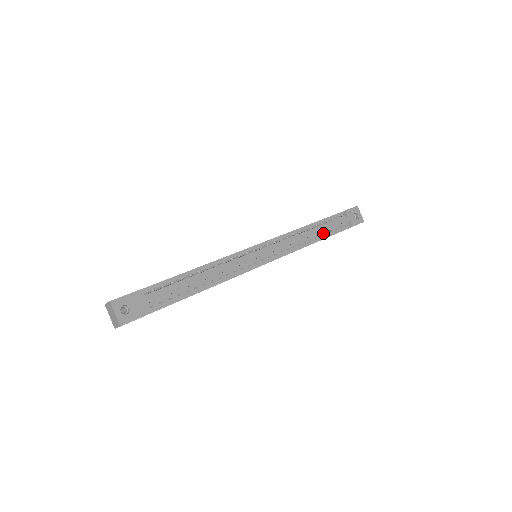
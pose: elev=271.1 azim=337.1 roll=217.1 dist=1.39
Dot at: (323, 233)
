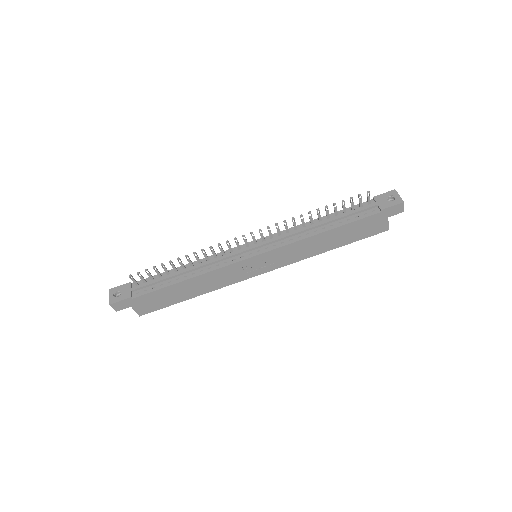
Dot at: (336, 223)
